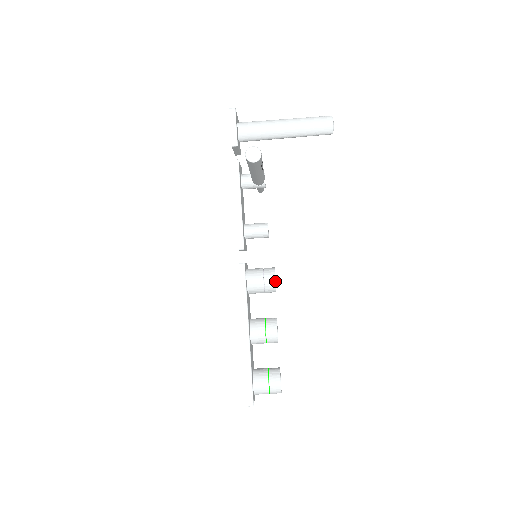
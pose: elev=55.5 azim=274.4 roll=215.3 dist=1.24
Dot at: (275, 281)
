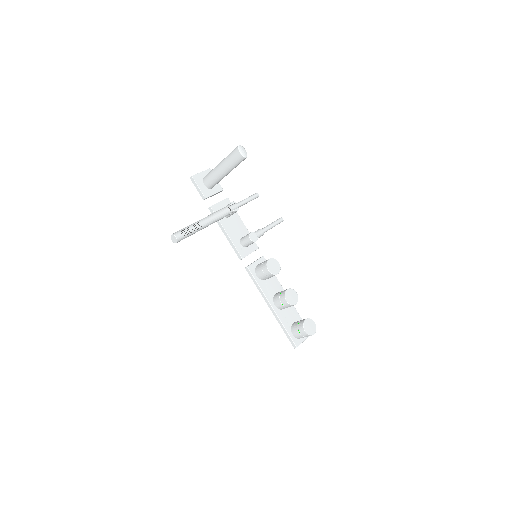
Dot at: (268, 271)
